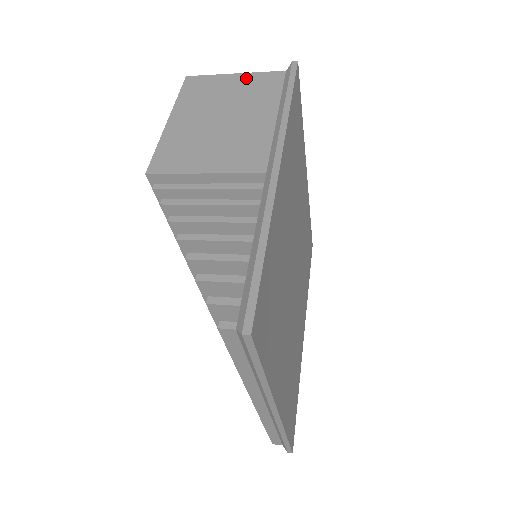
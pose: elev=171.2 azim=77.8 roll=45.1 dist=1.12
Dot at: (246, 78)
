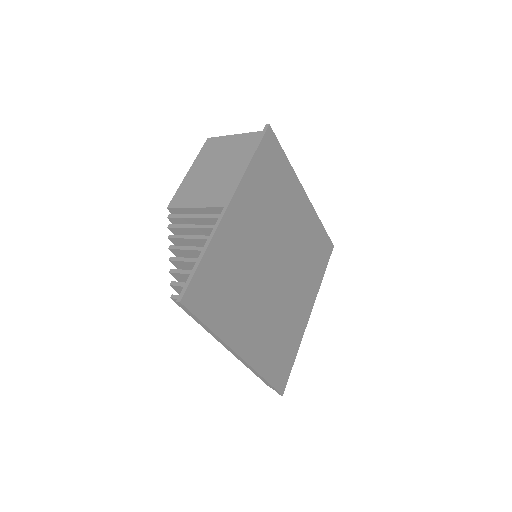
Dot at: (239, 138)
